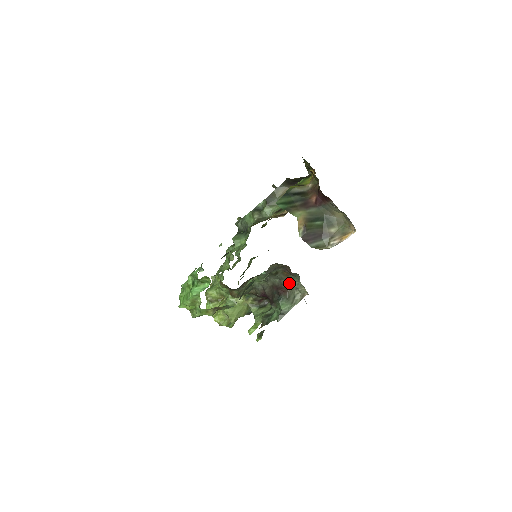
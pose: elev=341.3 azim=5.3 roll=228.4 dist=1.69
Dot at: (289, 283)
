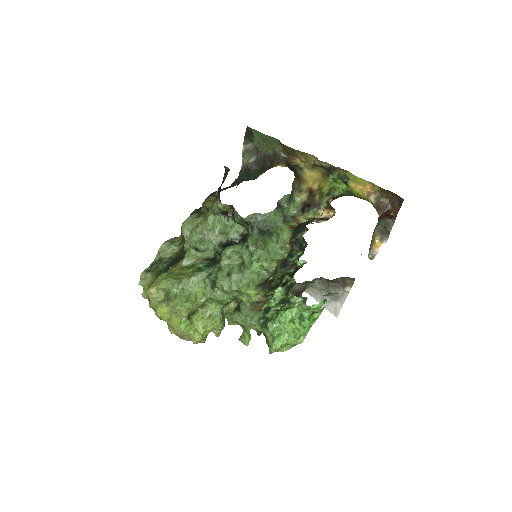
Dot at: occluded
